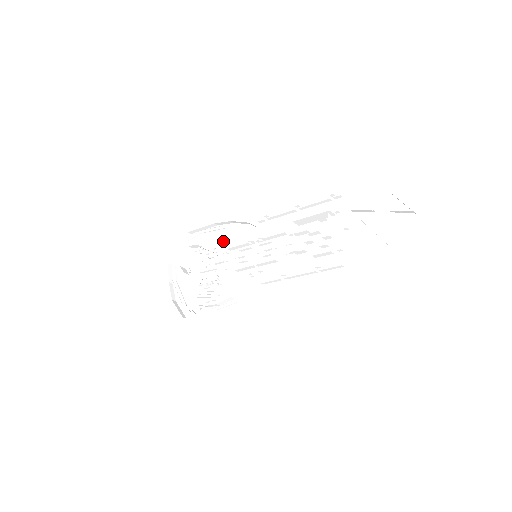
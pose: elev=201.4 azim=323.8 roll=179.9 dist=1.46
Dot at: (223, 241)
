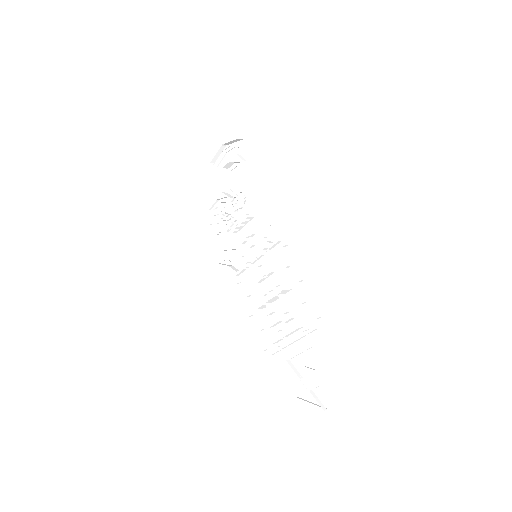
Dot at: (259, 201)
